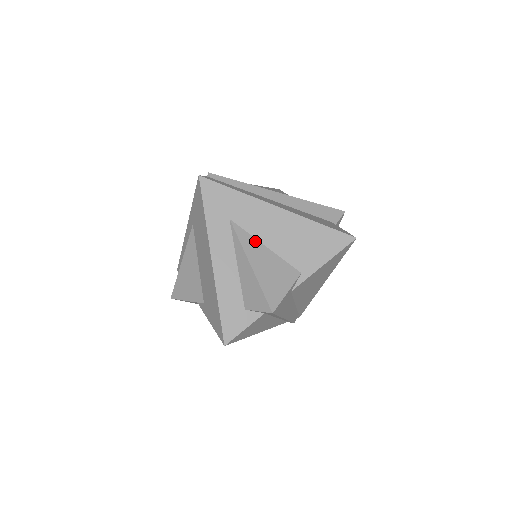
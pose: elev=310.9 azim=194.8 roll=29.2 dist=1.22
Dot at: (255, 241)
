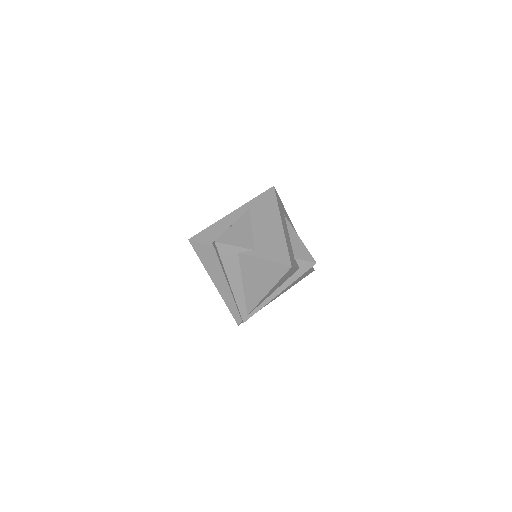
Dot at: occluded
